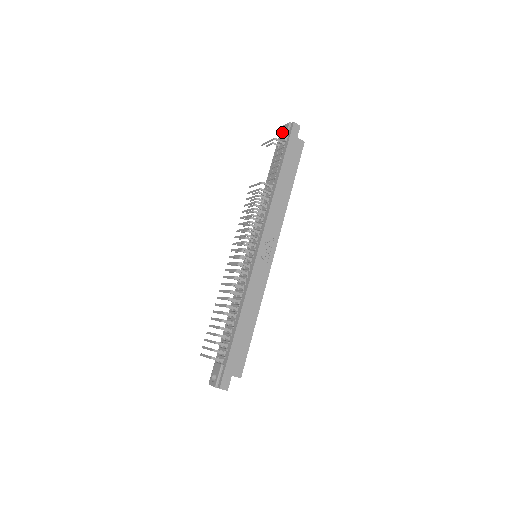
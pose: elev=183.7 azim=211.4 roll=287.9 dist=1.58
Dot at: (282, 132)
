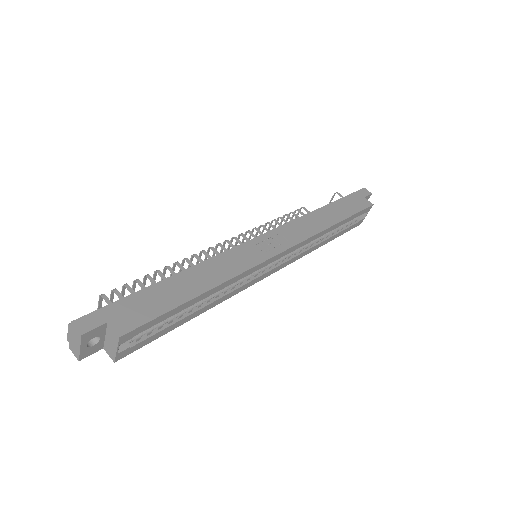
Dot at: occluded
